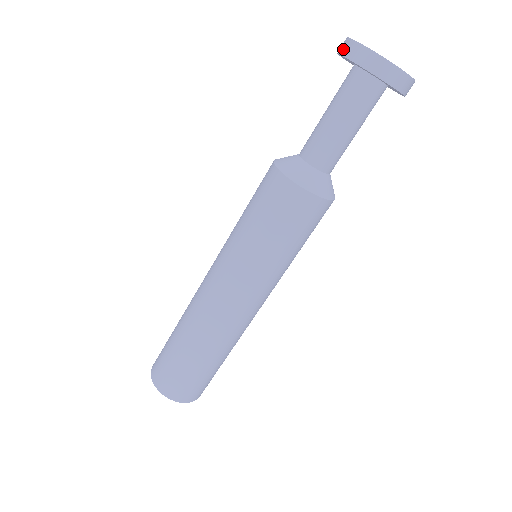
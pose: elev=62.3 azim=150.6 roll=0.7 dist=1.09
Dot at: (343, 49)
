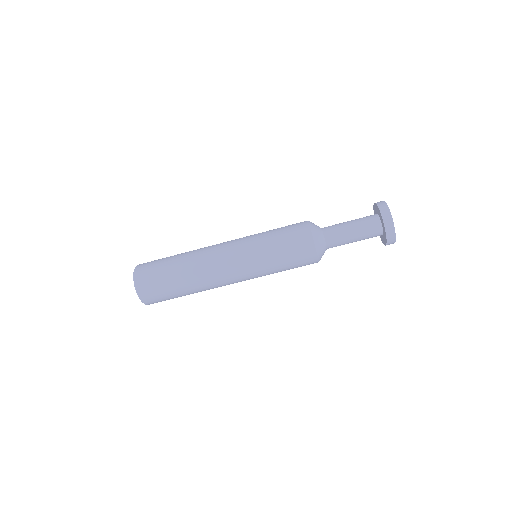
Dot at: occluded
